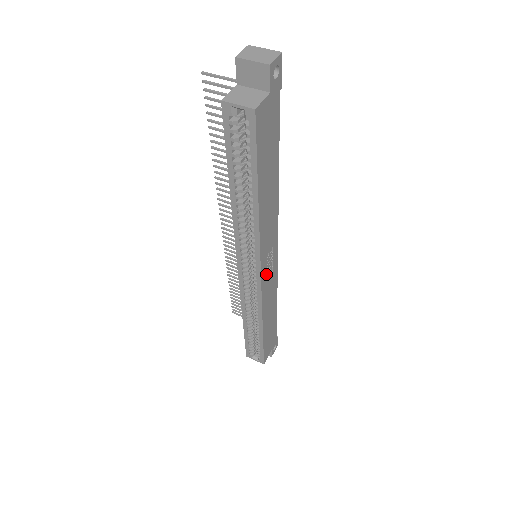
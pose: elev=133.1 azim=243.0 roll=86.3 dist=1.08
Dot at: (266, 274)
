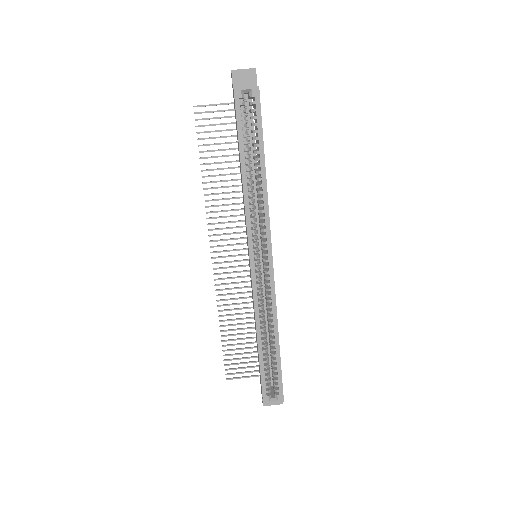
Dot at: occluded
